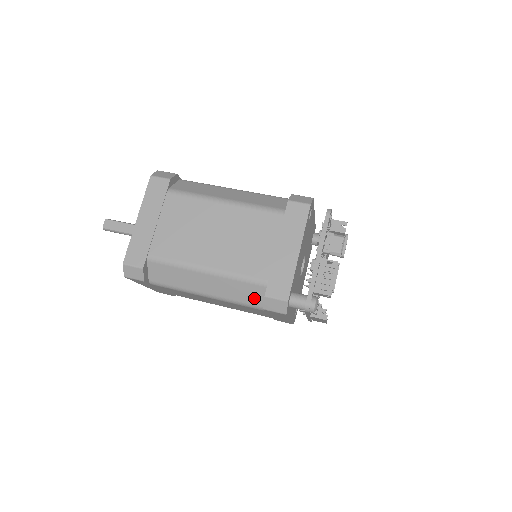
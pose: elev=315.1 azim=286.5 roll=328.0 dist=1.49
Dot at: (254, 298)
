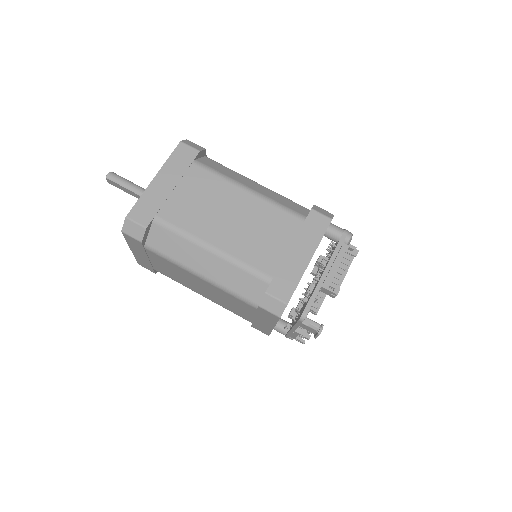
Dot at: occluded
